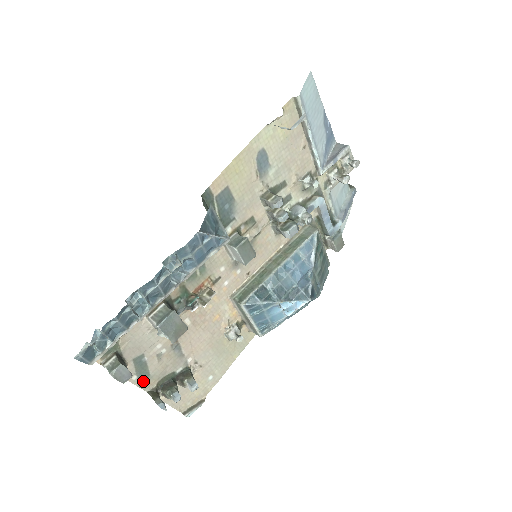
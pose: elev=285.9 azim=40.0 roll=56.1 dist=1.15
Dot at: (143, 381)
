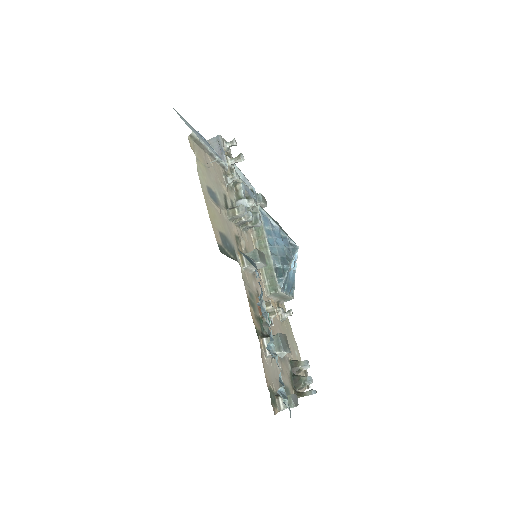
Dot at: occluded
